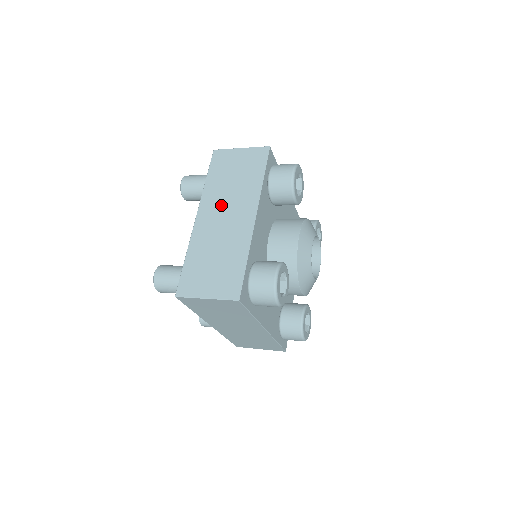
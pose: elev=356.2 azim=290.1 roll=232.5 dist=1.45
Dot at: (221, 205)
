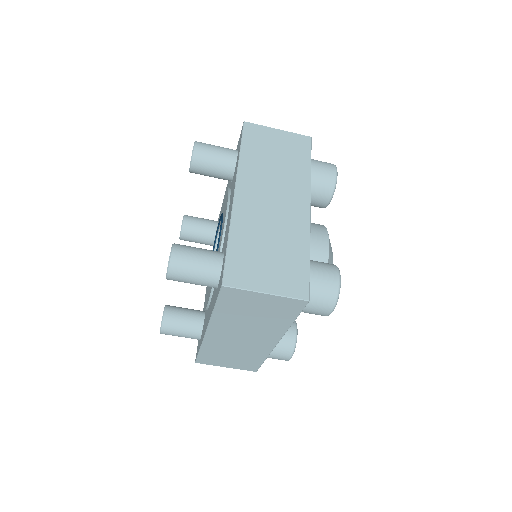
Dot at: occluded
